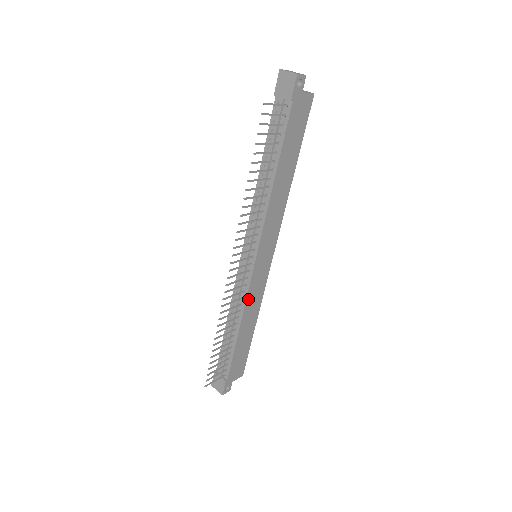
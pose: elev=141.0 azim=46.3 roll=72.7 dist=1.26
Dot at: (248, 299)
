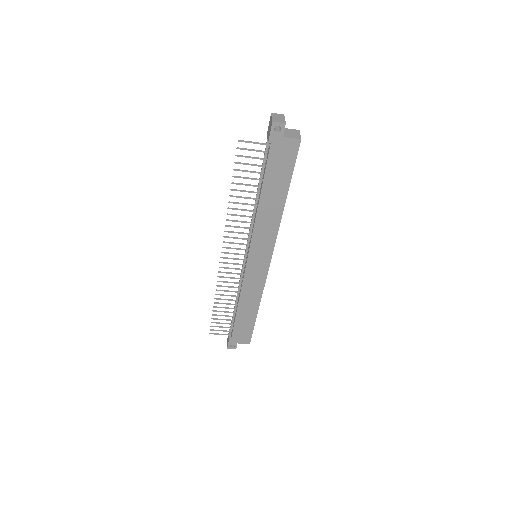
Dot at: (245, 286)
